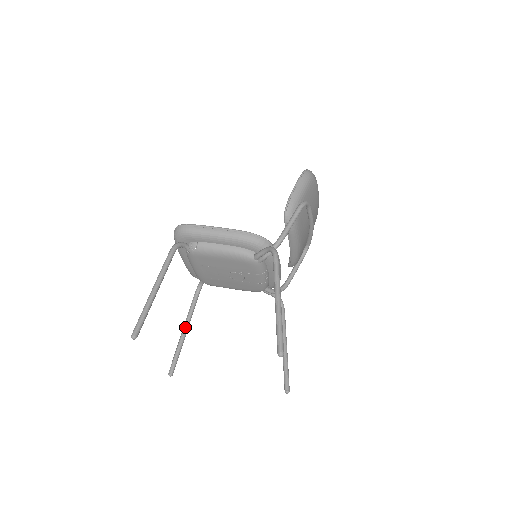
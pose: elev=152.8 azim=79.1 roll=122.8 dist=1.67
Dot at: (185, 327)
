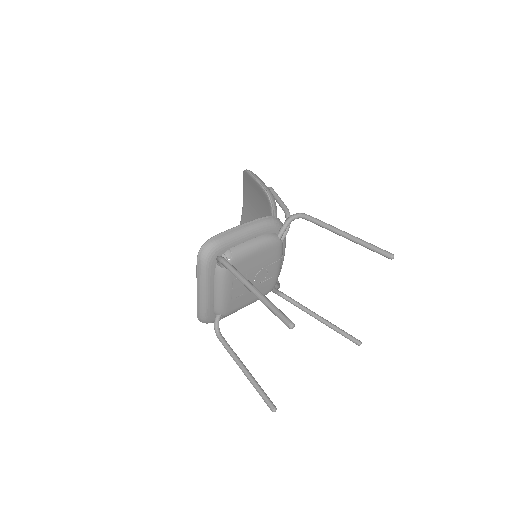
Dot at: (242, 364)
